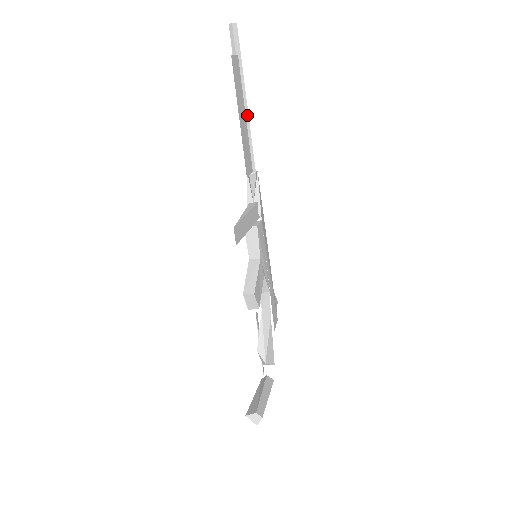
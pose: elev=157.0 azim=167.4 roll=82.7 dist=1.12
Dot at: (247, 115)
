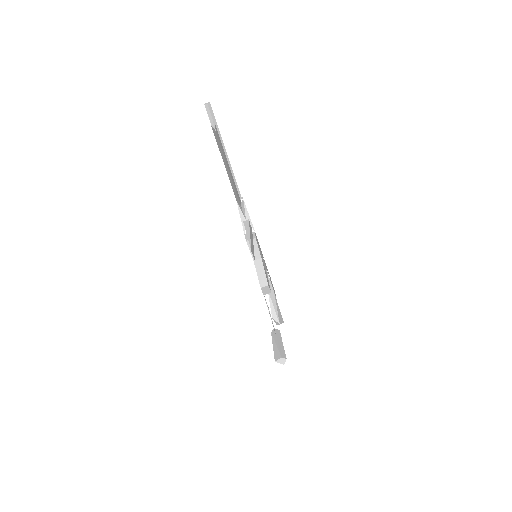
Dot at: (229, 163)
